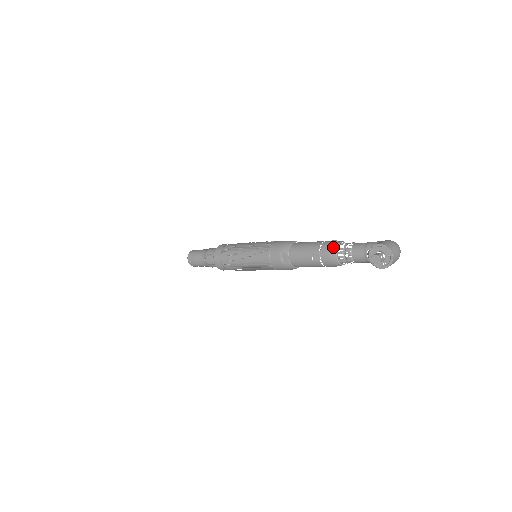
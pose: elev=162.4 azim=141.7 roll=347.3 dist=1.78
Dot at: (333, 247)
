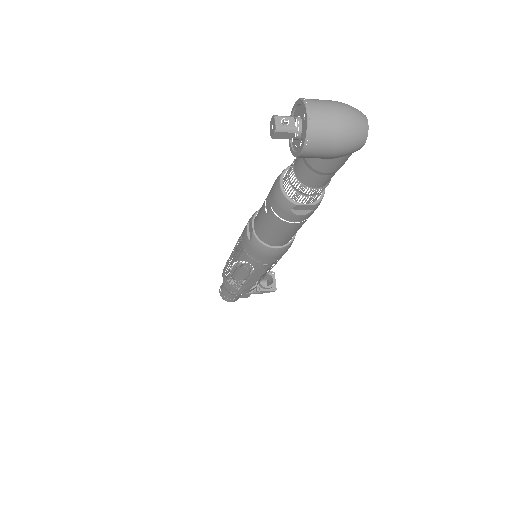
Dot at: occluded
